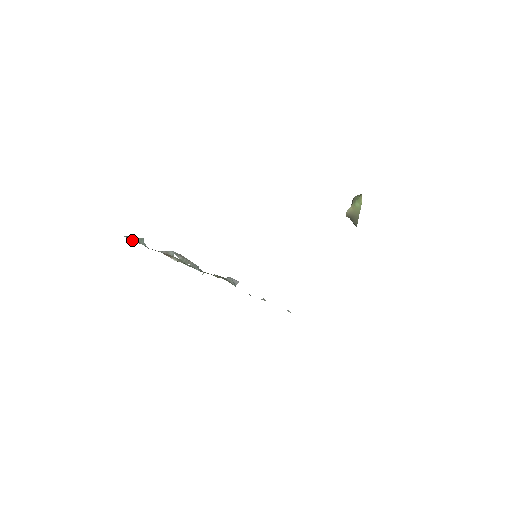
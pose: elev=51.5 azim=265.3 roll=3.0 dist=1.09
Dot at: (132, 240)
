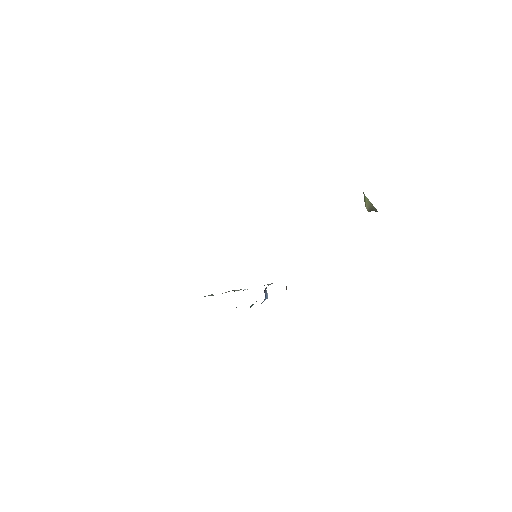
Dot at: (204, 296)
